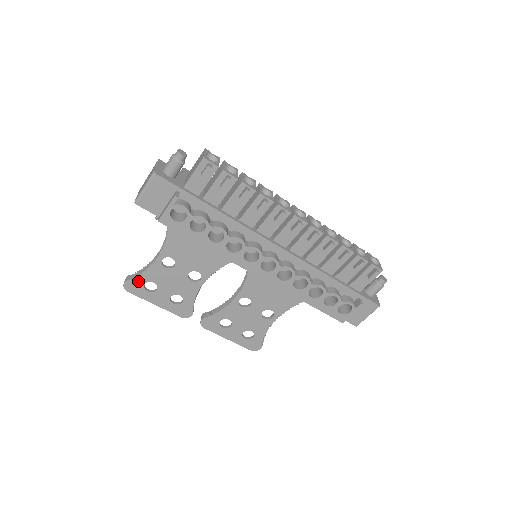
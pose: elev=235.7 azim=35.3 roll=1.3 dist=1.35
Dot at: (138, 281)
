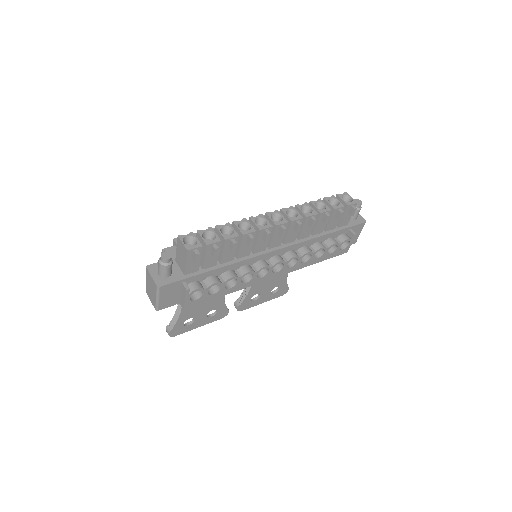
Dot at: (178, 326)
